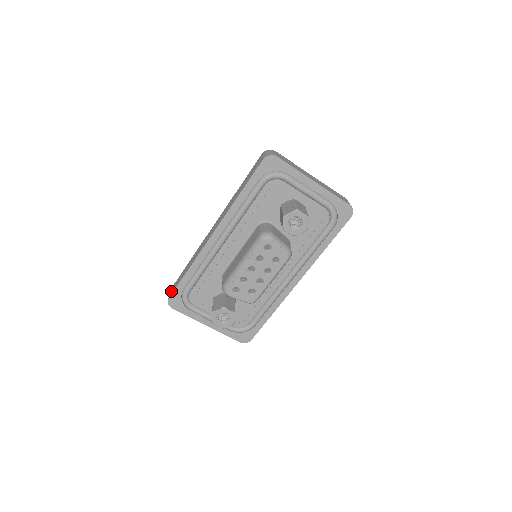
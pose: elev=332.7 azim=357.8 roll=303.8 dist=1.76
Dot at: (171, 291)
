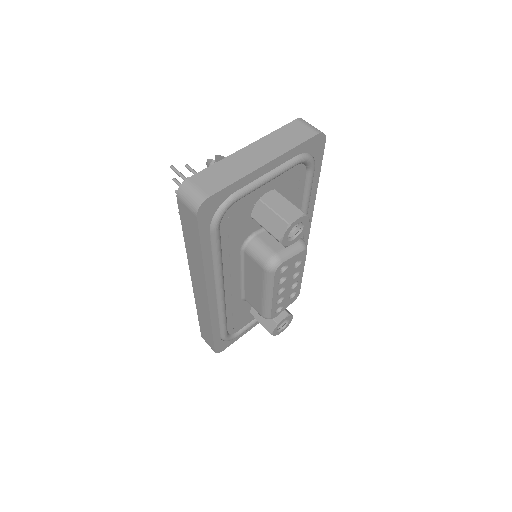
Dot at: (208, 344)
